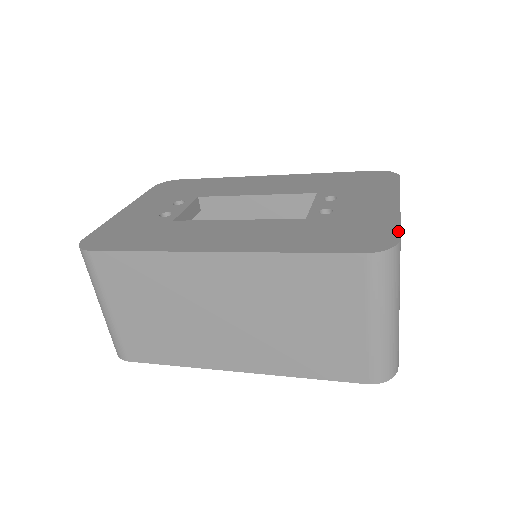
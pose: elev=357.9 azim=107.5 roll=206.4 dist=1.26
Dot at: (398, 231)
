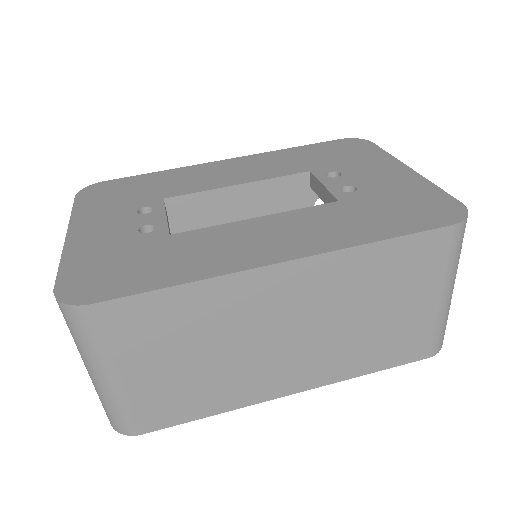
Dot at: (450, 196)
